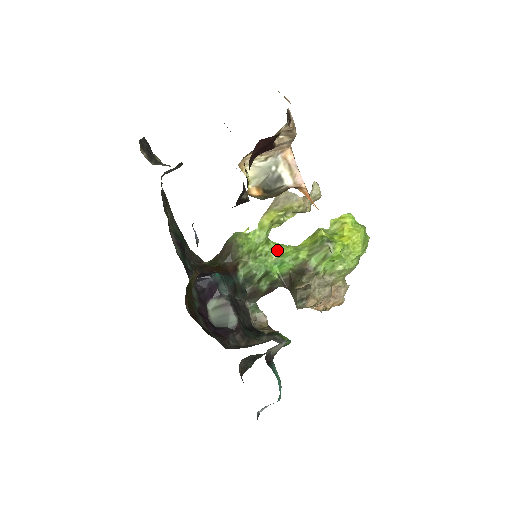
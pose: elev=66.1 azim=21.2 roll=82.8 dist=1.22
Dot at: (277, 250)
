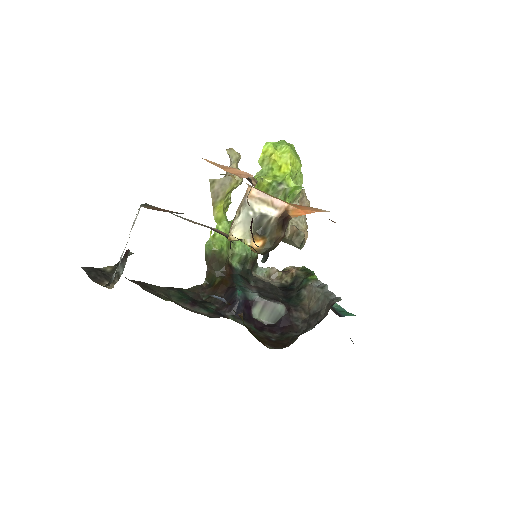
Dot at: occluded
